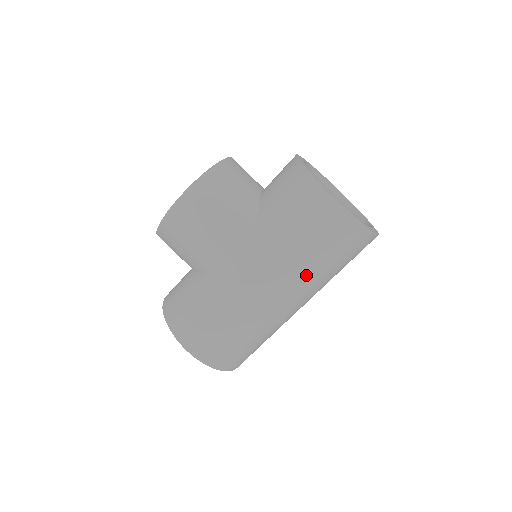
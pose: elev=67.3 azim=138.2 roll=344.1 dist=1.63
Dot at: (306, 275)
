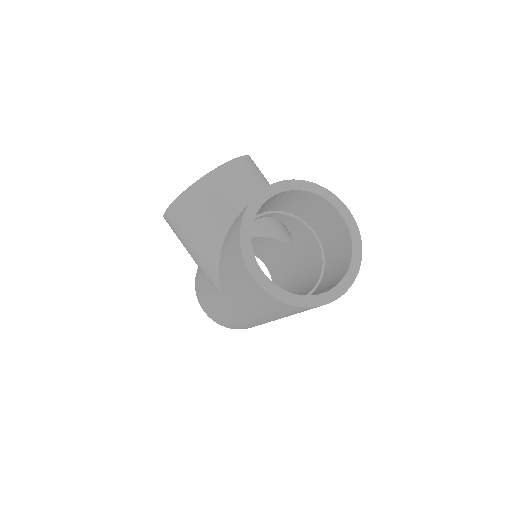
Dot at: (258, 313)
